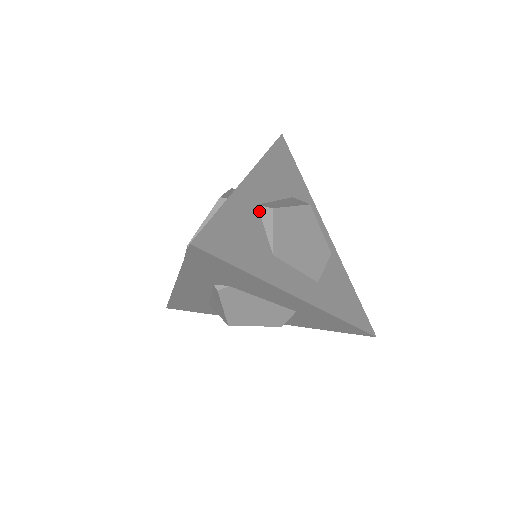
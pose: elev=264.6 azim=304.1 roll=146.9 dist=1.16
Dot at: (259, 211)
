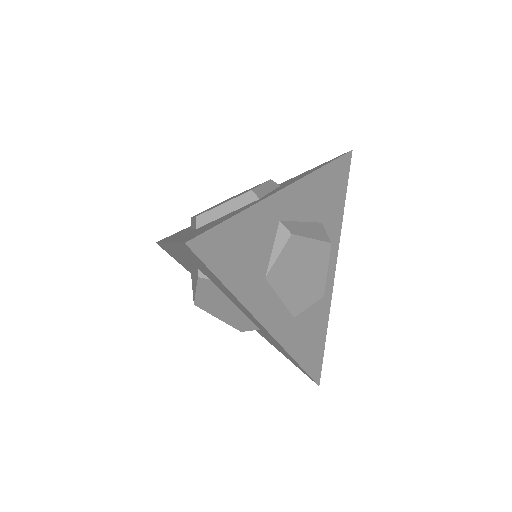
Dot at: (278, 228)
